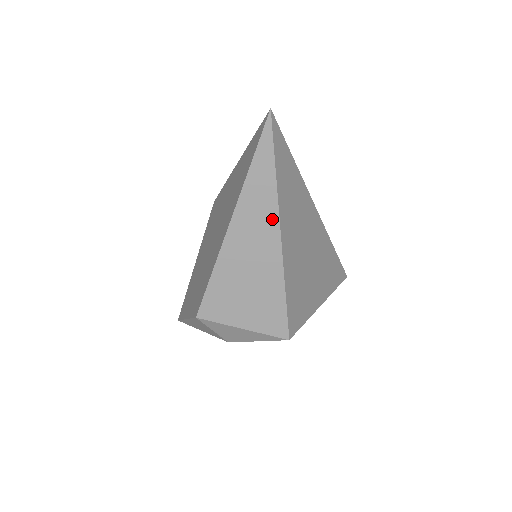
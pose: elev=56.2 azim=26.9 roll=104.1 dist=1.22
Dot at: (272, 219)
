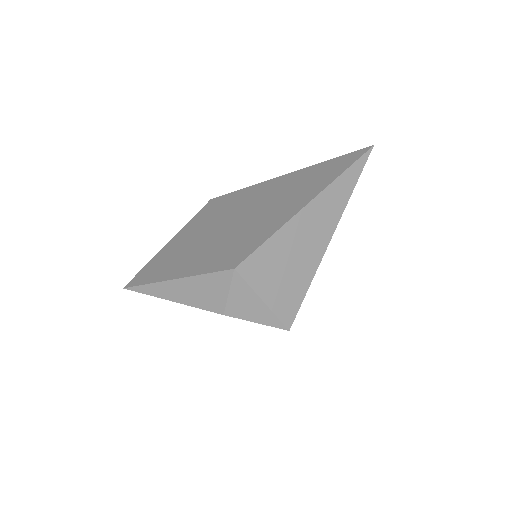
Dot at: (334, 220)
